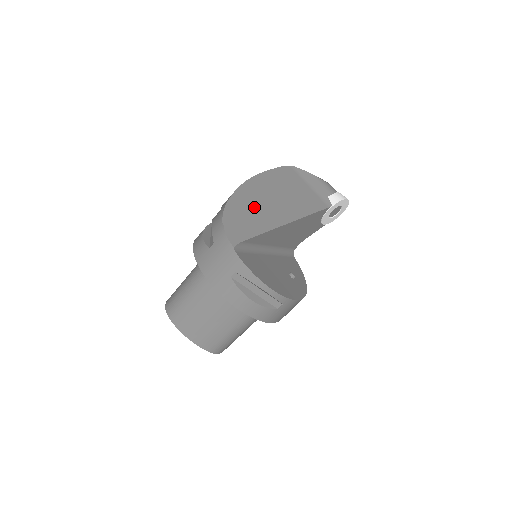
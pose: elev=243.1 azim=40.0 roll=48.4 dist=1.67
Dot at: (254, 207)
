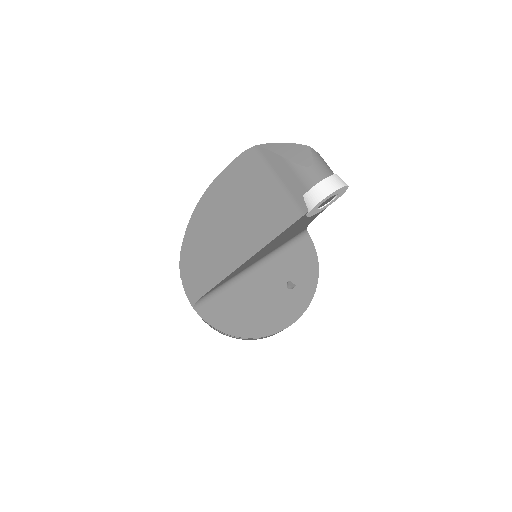
Dot at: (210, 243)
